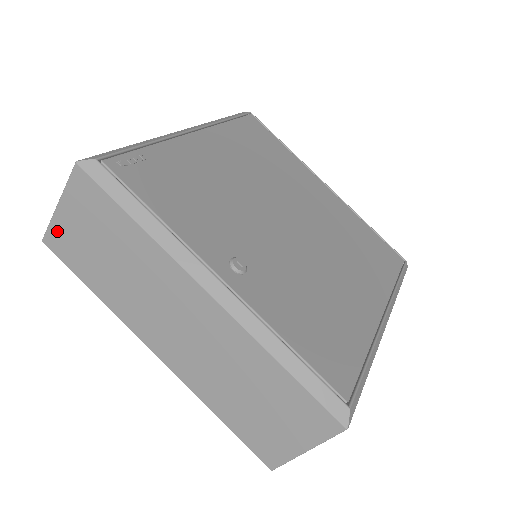
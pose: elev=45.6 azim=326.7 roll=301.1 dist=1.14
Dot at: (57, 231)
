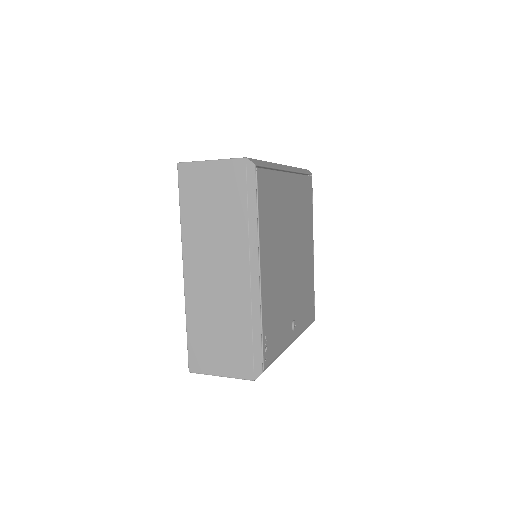
Dot at: occluded
